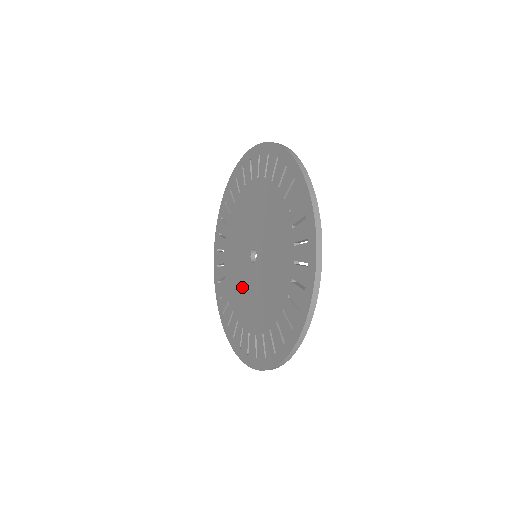
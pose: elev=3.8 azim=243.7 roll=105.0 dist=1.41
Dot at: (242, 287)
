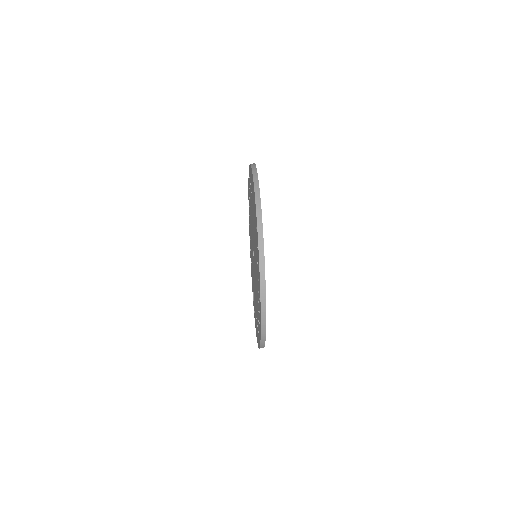
Dot at: occluded
